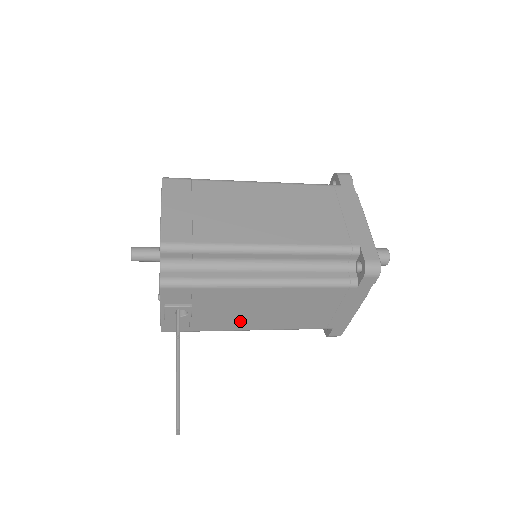
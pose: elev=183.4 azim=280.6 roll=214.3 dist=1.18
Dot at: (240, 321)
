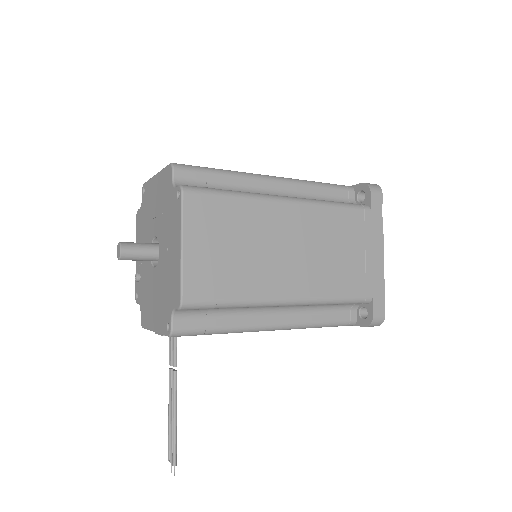
Dot at: occluded
